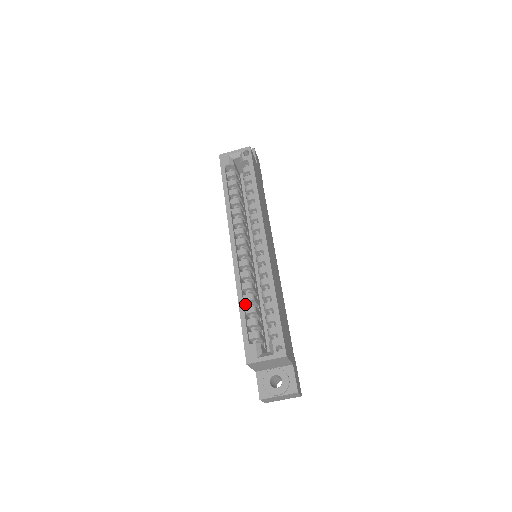
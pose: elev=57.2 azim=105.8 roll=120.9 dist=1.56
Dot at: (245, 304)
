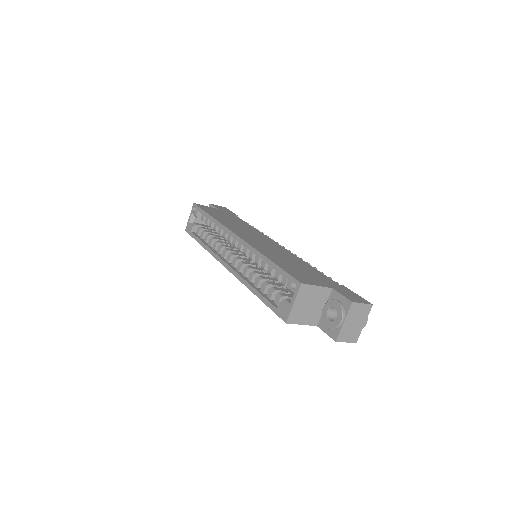
Dot at: occluded
